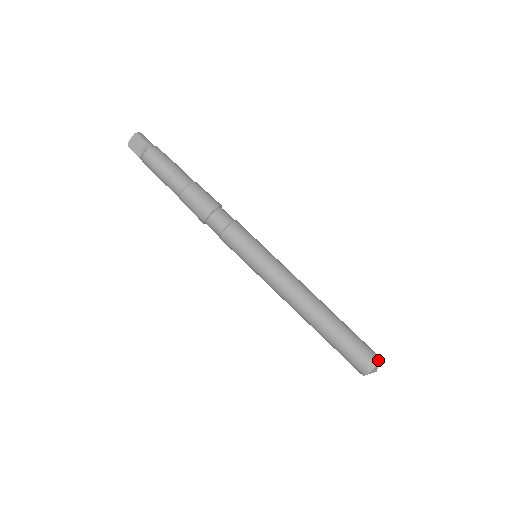
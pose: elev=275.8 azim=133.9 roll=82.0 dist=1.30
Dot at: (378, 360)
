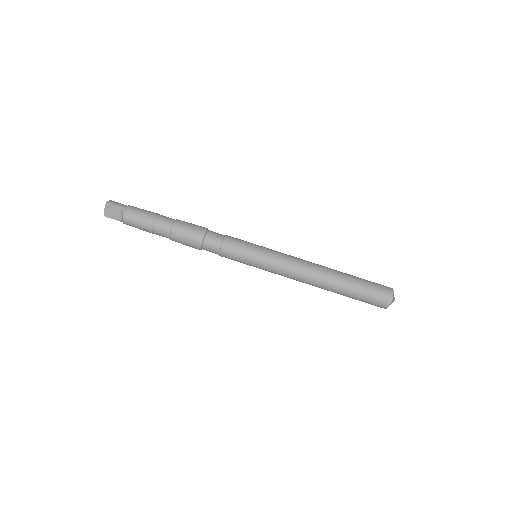
Dot at: (392, 292)
